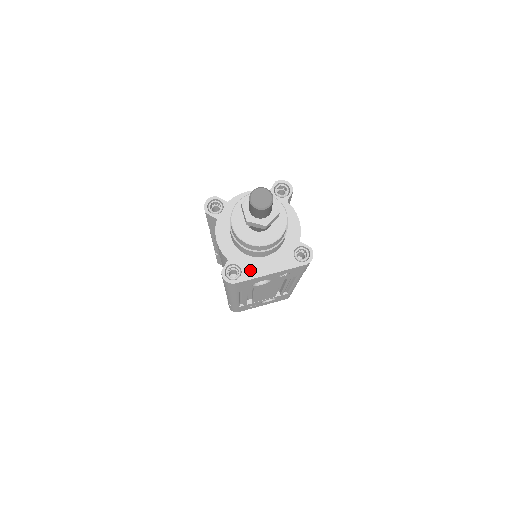
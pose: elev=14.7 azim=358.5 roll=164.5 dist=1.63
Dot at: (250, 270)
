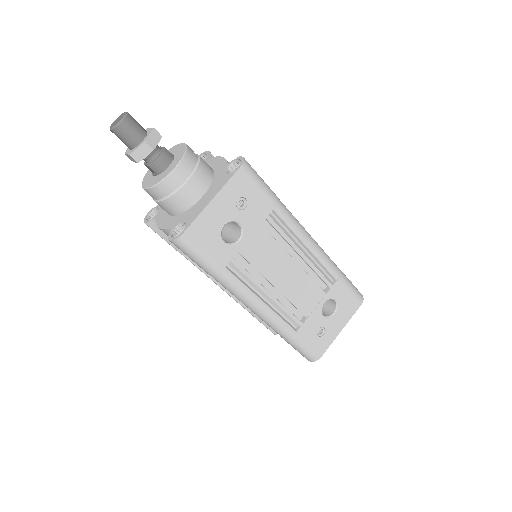
Dot at: (192, 215)
